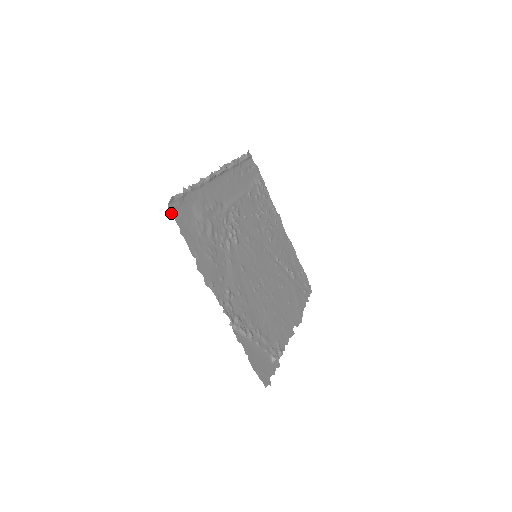
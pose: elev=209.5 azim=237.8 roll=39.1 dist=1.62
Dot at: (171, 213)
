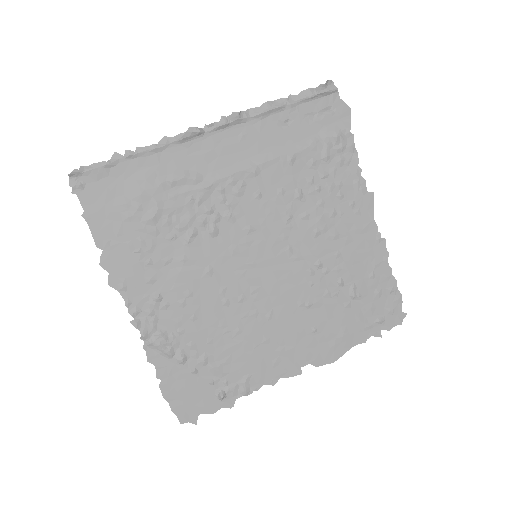
Dot at: (73, 189)
